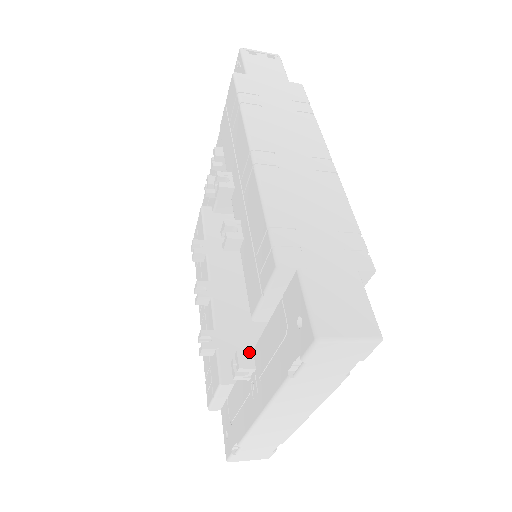
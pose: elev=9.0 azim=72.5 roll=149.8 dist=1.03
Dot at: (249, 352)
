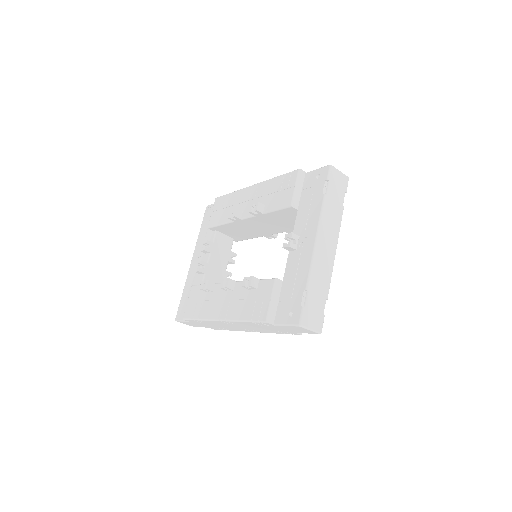
Dot at: occluded
